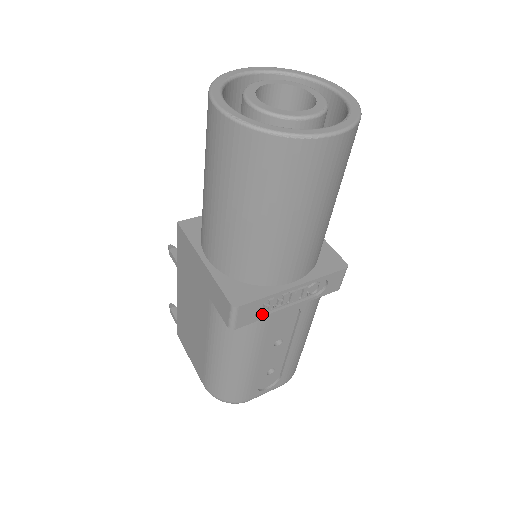
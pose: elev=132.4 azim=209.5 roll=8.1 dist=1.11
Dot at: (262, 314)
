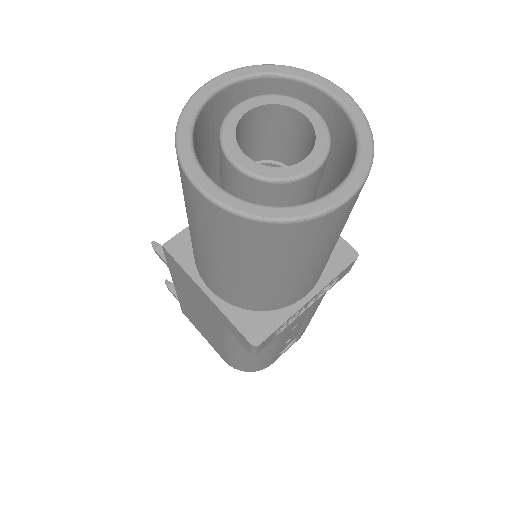
Dot at: (280, 329)
